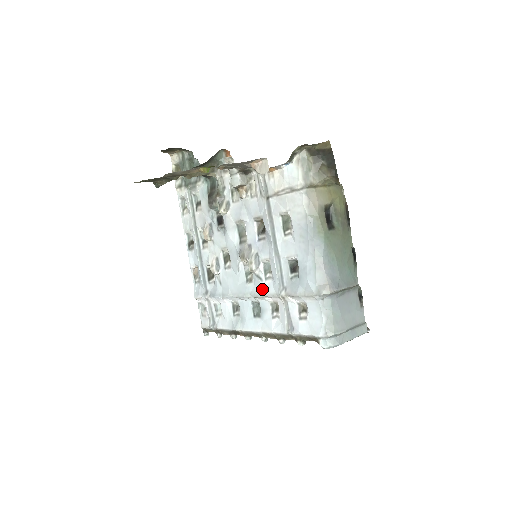
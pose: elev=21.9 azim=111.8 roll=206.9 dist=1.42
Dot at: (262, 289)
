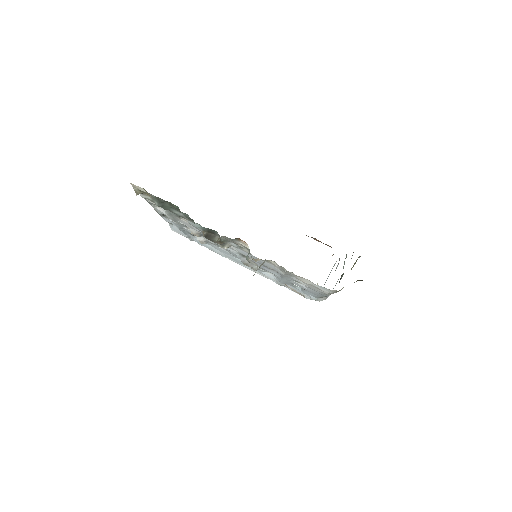
Dot at: (261, 273)
